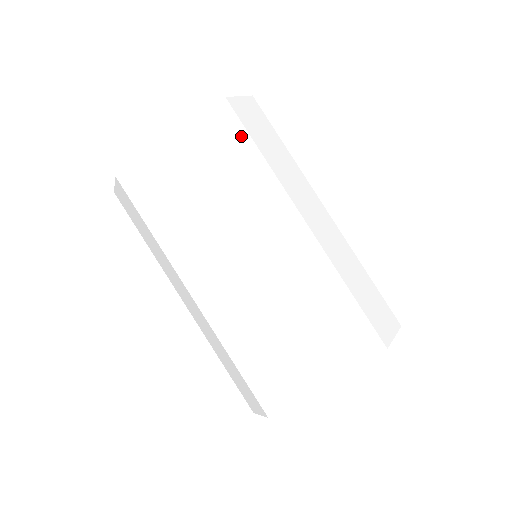
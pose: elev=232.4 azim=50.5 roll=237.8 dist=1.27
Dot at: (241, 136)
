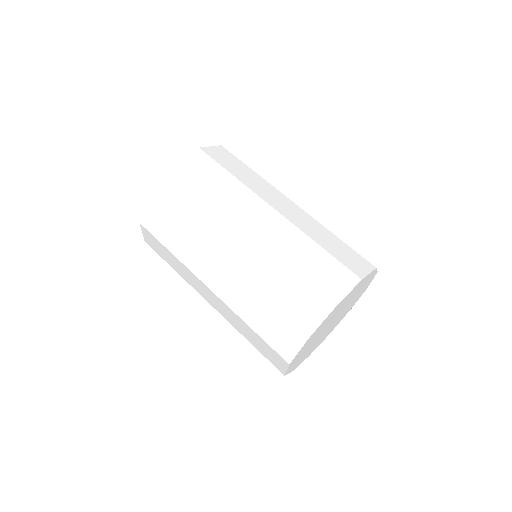
Dot at: (188, 188)
